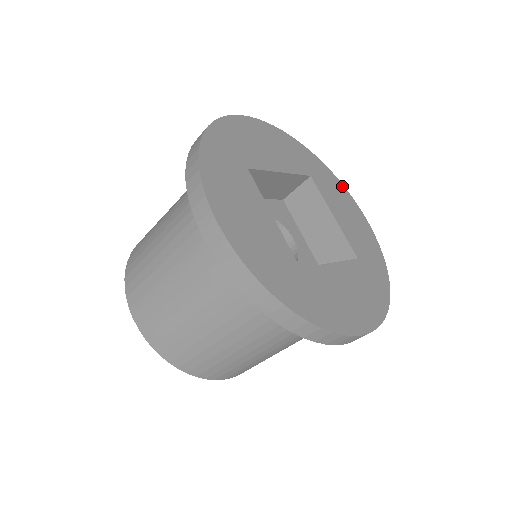
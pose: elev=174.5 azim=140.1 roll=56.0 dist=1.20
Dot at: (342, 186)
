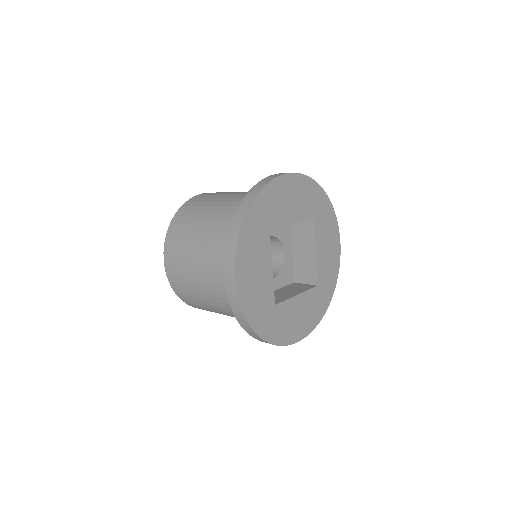
Dot at: (335, 220)
